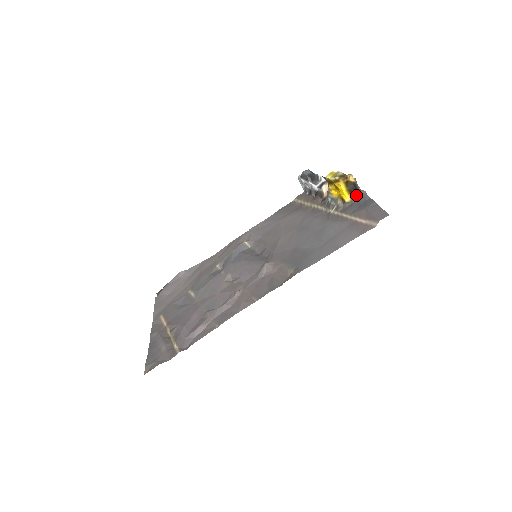
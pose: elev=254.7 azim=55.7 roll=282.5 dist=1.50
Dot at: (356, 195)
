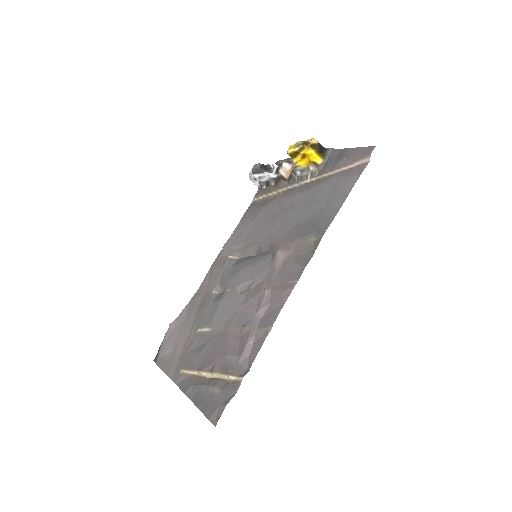
Dot at: (325, 154)
